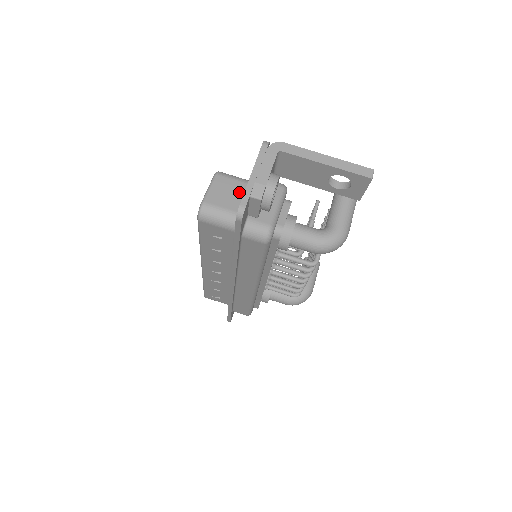
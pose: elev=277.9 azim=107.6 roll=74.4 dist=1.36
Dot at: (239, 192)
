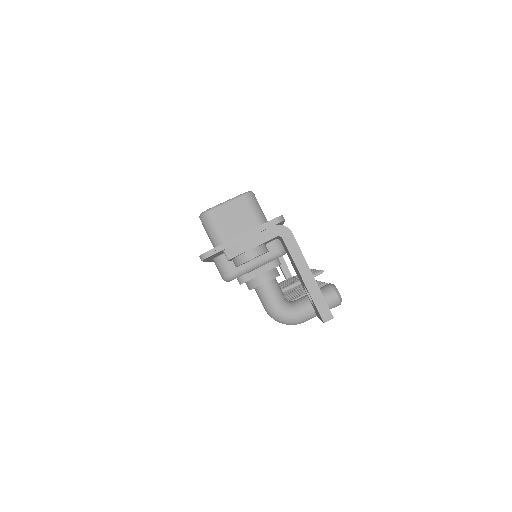
Dot at: (245, 225)
